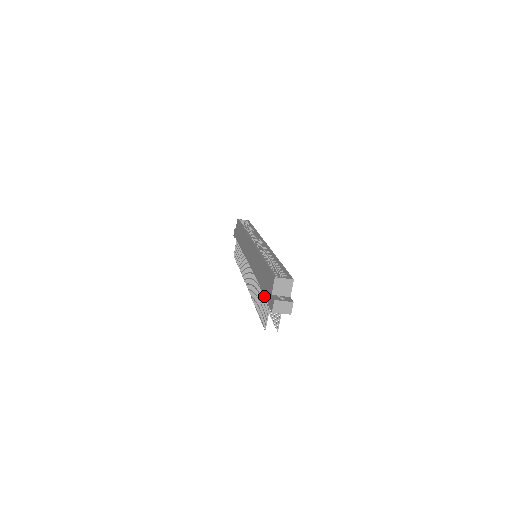
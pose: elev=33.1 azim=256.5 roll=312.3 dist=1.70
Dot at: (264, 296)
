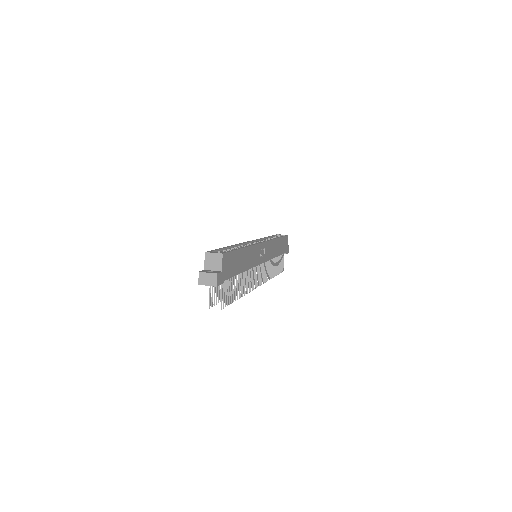
Dot at: occluded
